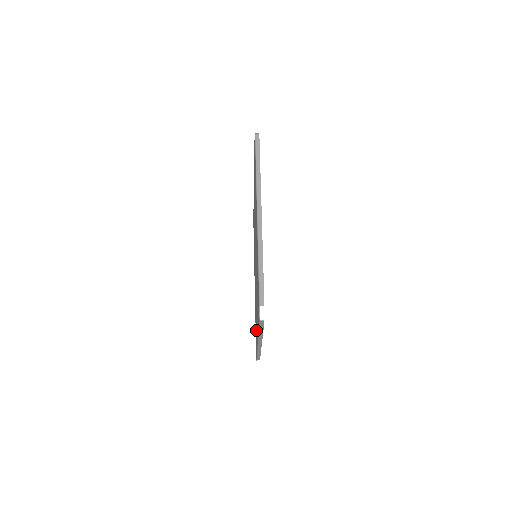
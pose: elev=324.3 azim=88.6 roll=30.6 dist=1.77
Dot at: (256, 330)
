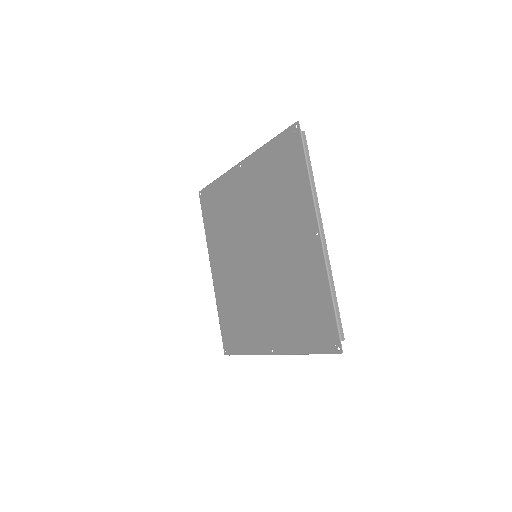
Dot at: (309, 286)
